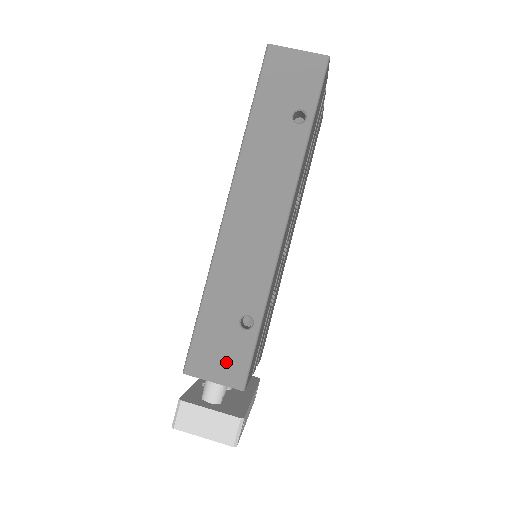
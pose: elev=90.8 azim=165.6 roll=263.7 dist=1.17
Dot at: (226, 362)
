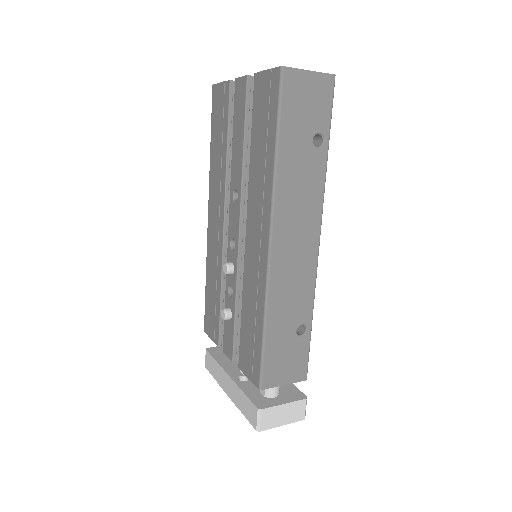
Dot at: (292, 366)
